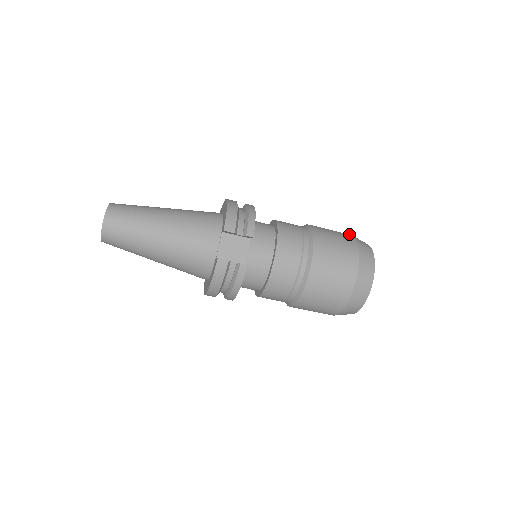
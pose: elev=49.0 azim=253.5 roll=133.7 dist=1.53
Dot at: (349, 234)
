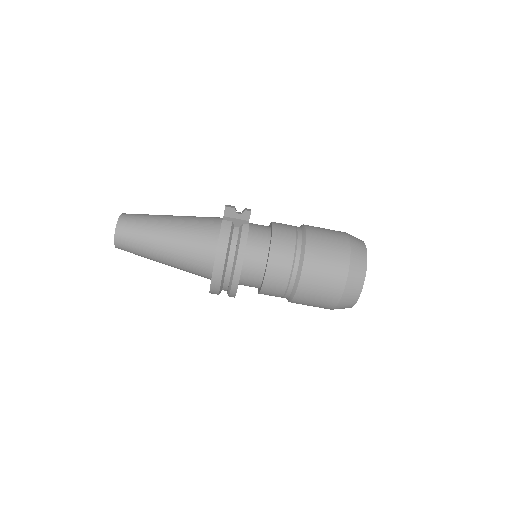
Dot at: occluded
